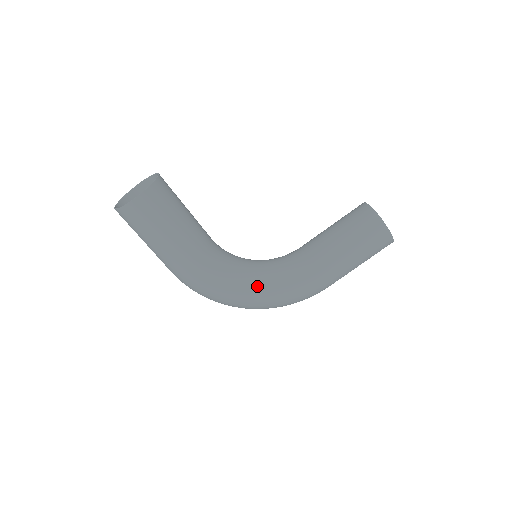
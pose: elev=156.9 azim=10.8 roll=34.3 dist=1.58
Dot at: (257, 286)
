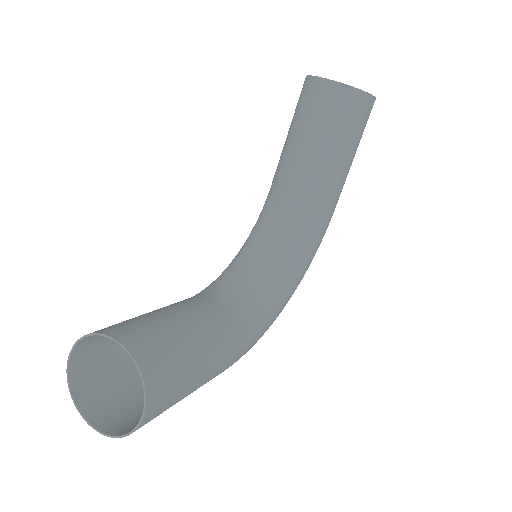
Dot at: (288, 286)
